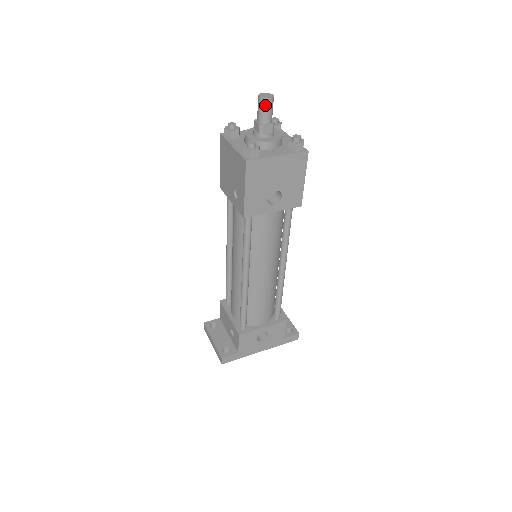
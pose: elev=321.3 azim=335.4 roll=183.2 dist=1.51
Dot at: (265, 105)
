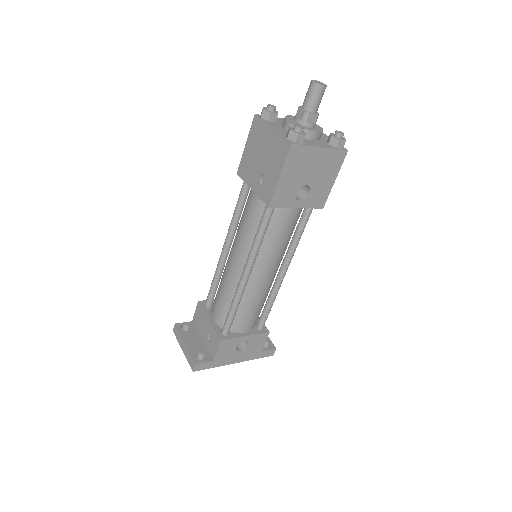
Dot at: (317, 92)
